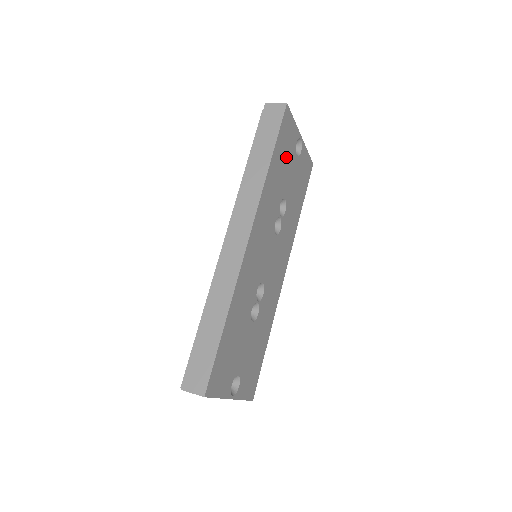
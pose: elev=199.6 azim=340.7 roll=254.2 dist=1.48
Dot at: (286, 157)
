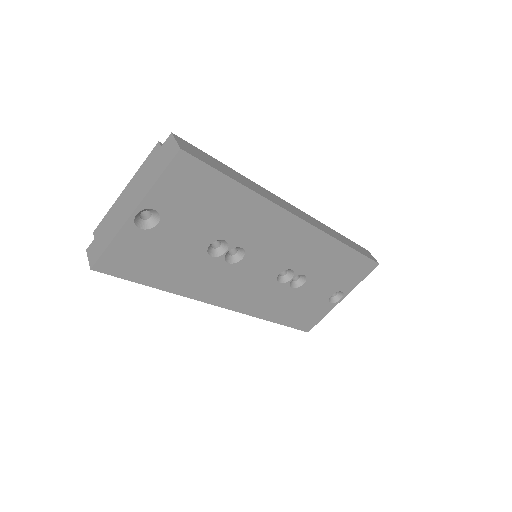
Dot at: (339, 275)
